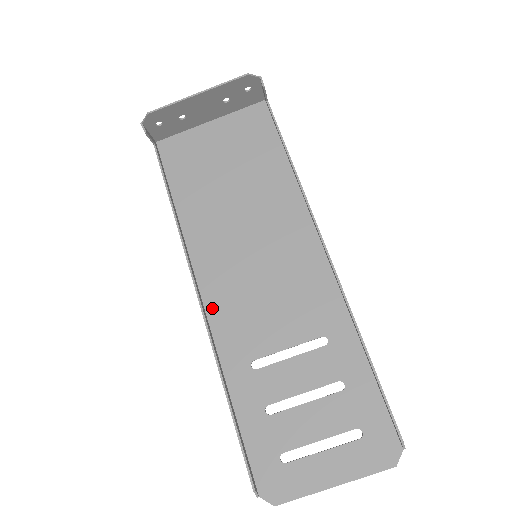
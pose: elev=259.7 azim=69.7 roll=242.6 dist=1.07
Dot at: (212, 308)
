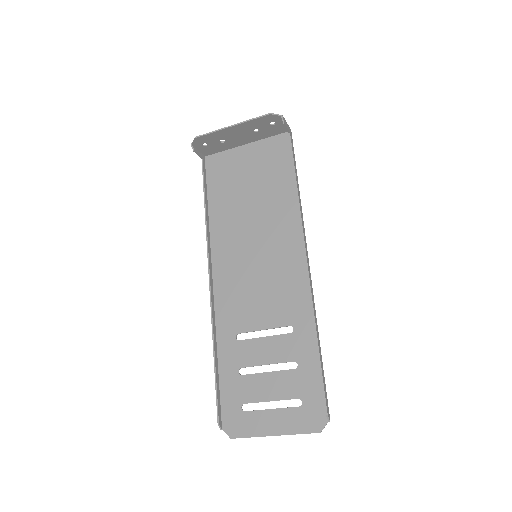
Dot at: (218, 290)
